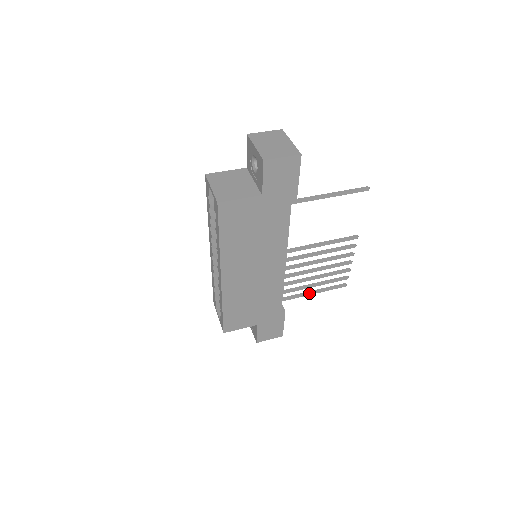
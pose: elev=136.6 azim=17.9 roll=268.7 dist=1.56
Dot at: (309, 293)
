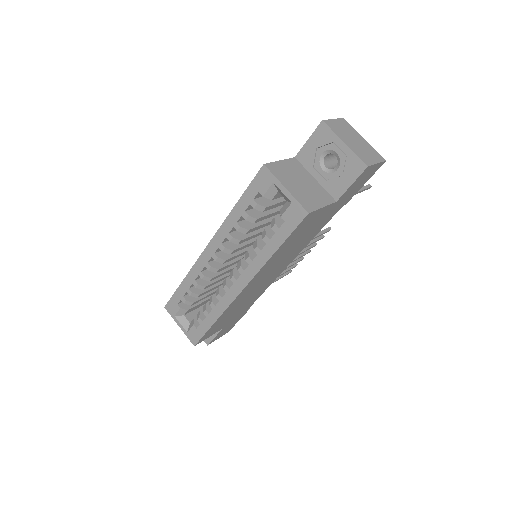
Dot at: occluded
